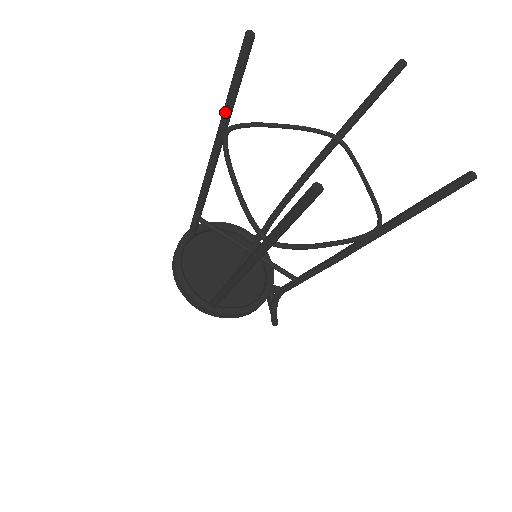
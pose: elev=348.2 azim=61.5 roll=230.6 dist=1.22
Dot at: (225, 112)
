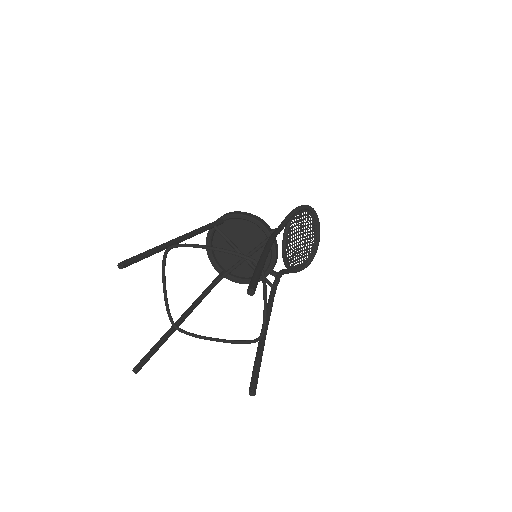
Dot at: occluded
